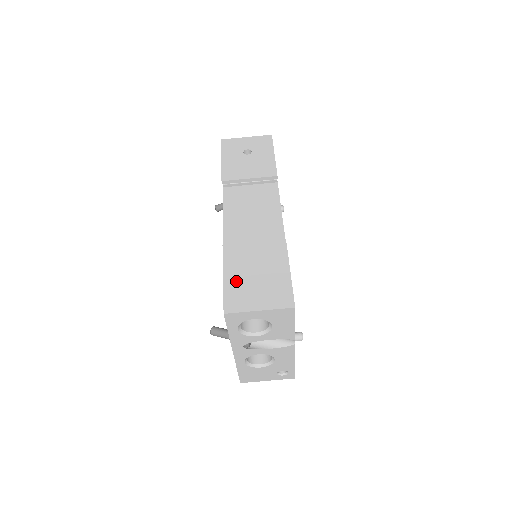
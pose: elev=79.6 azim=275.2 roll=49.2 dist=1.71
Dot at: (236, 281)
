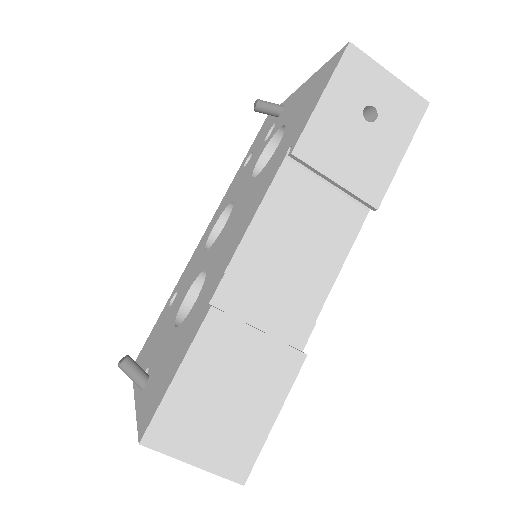
Dot at: (191, 392)
